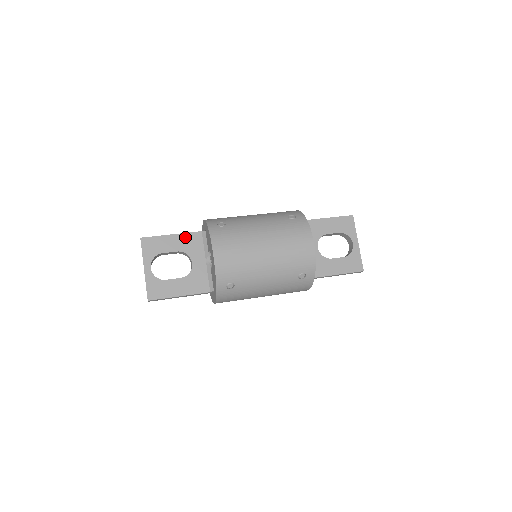
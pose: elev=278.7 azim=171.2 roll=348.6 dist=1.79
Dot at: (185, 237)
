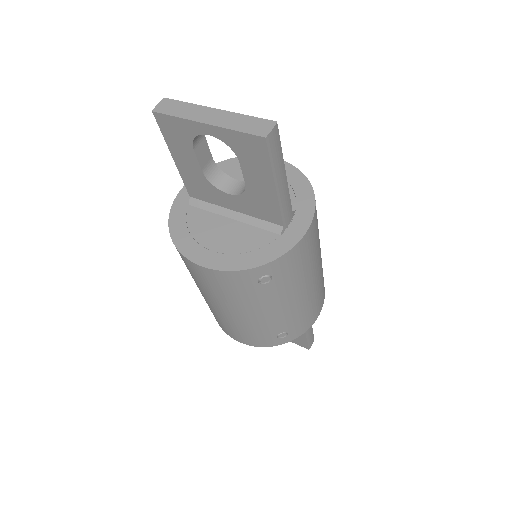
Dot at: occluded
